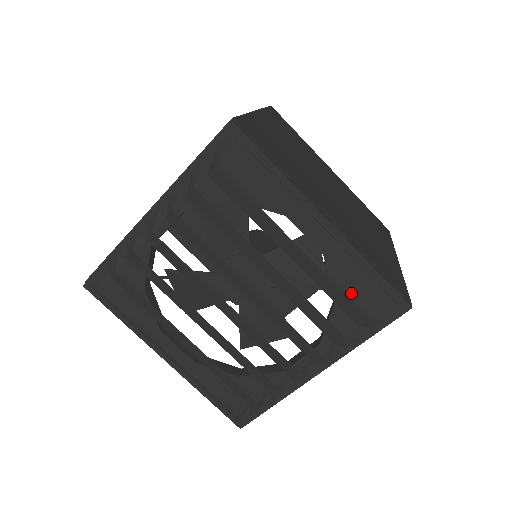
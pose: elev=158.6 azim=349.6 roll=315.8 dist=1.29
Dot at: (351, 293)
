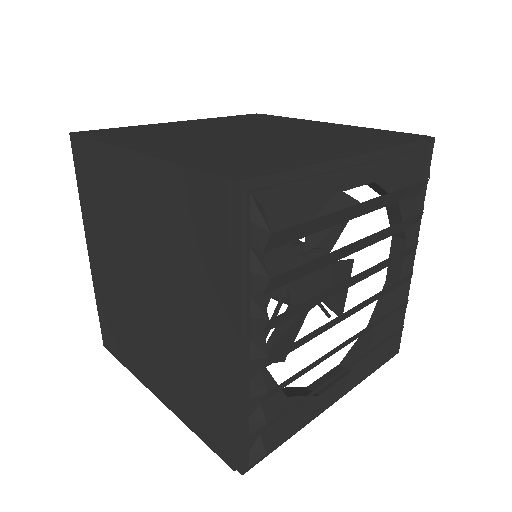
Dot at: (403, 181)
